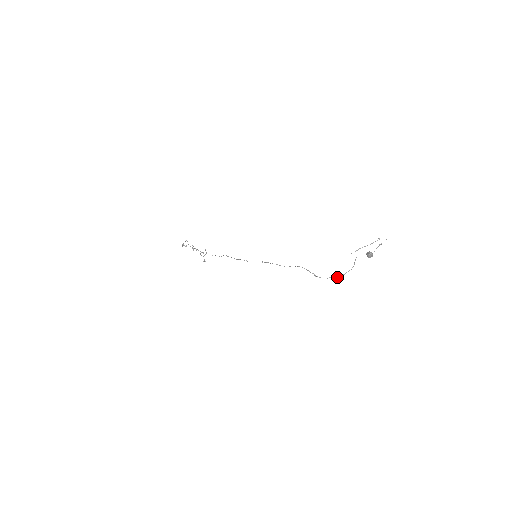
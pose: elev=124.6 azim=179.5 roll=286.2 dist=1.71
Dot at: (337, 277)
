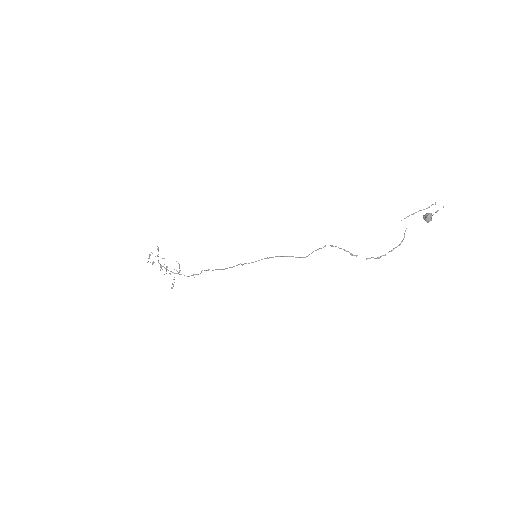
Dot at: (381, 256)
